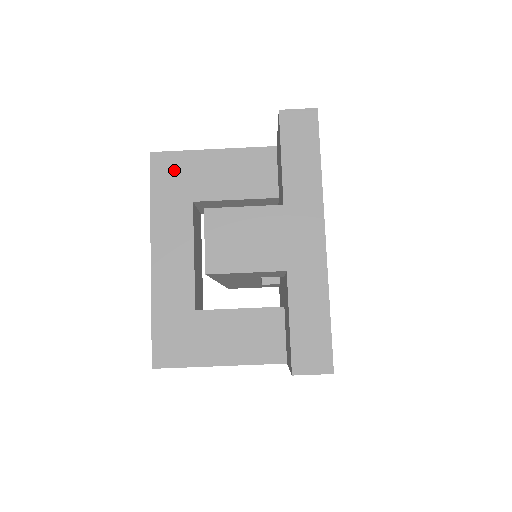
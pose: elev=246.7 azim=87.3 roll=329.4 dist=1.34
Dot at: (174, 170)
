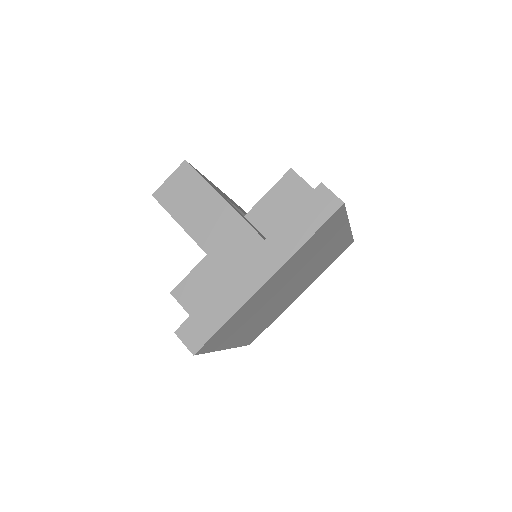
Dot at: occluded
